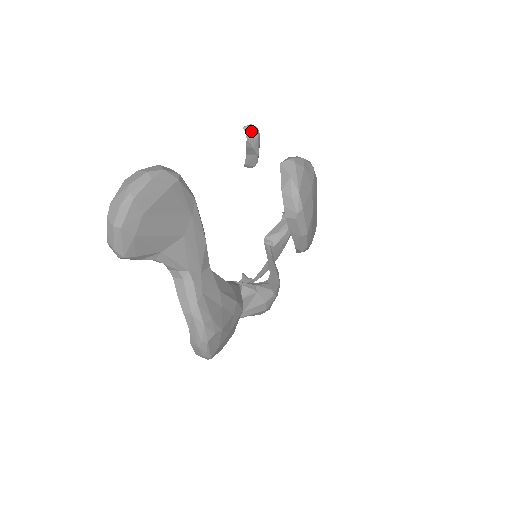
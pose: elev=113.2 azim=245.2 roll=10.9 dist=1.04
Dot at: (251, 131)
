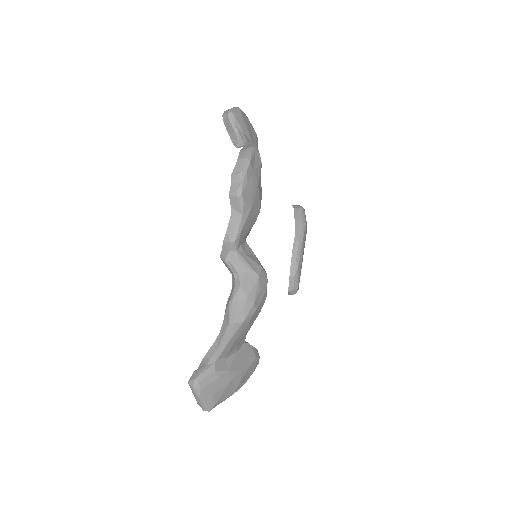
Dot at: occluded
